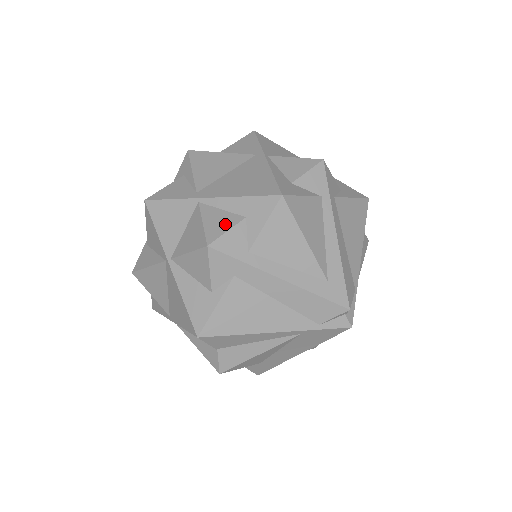
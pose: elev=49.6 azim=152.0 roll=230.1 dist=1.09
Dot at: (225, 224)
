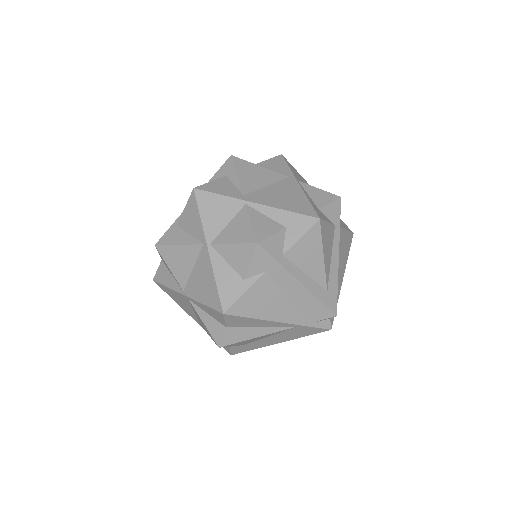
Dot at: (270, 229)
